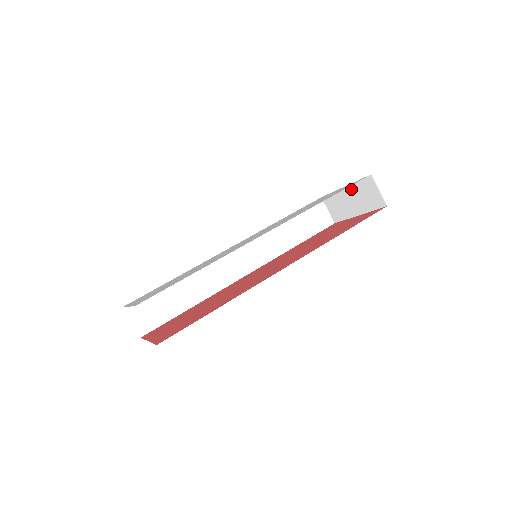
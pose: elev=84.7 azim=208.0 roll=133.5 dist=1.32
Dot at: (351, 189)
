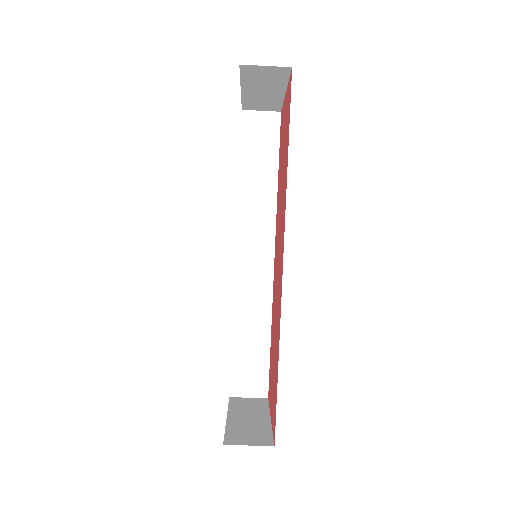
Dot at: (247, 86)
